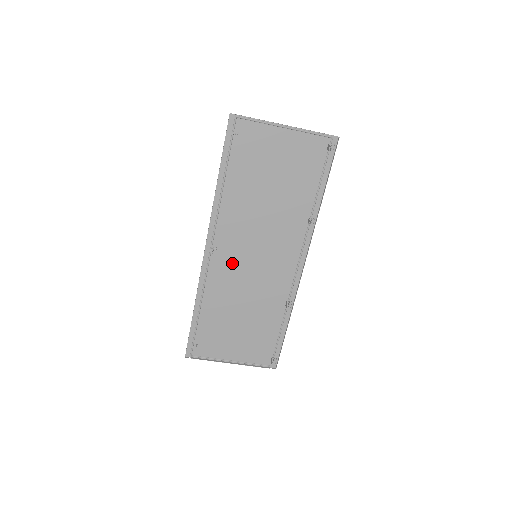
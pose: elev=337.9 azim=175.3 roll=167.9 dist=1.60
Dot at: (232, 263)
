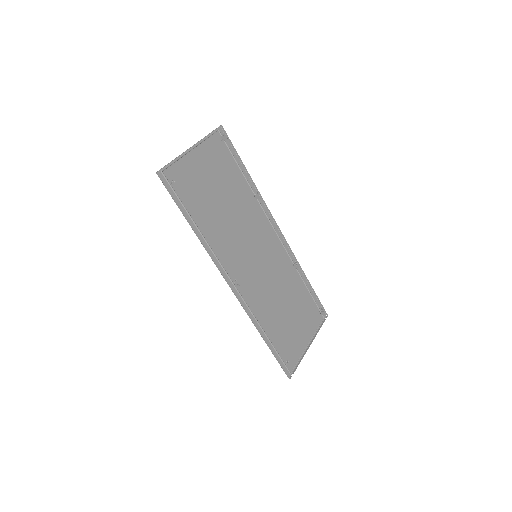
Dot at: (250, 278)
